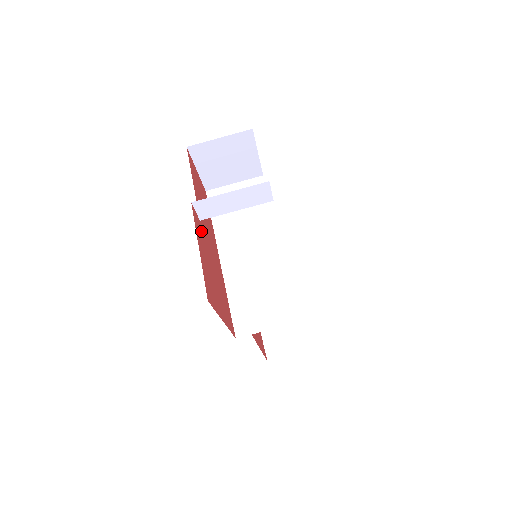
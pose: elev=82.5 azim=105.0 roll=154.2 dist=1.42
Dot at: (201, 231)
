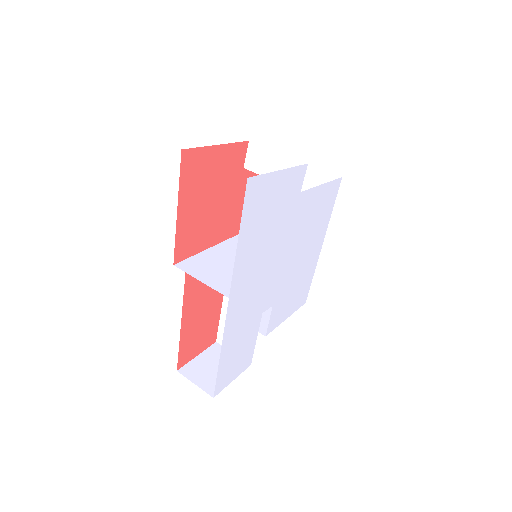
Dot at: (236, 167)
